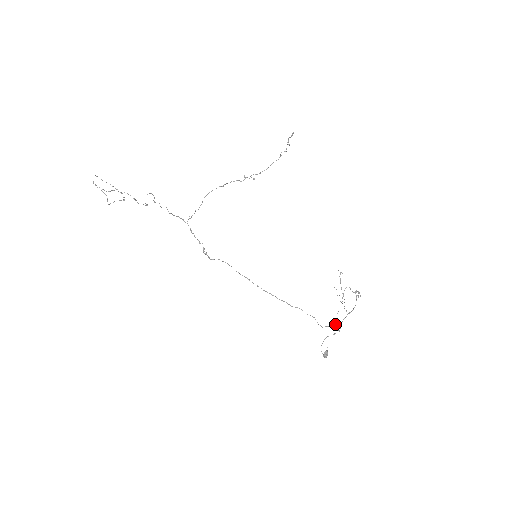
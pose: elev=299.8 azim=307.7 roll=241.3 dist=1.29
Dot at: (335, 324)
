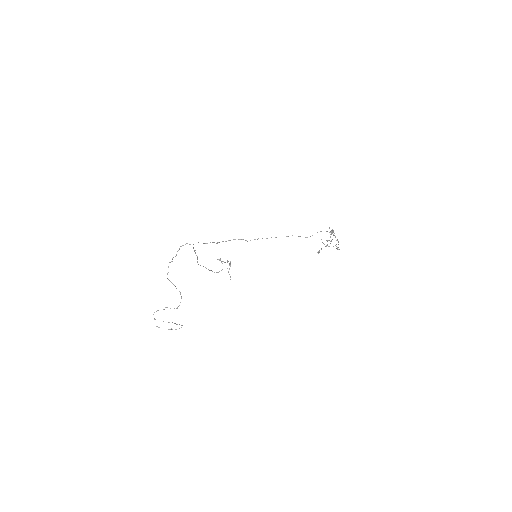
Dot at: occluded
